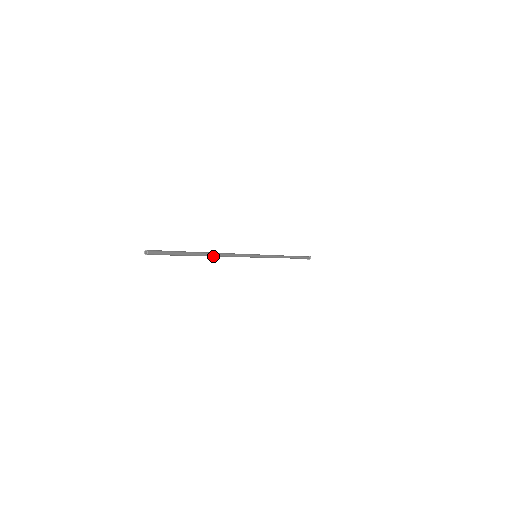
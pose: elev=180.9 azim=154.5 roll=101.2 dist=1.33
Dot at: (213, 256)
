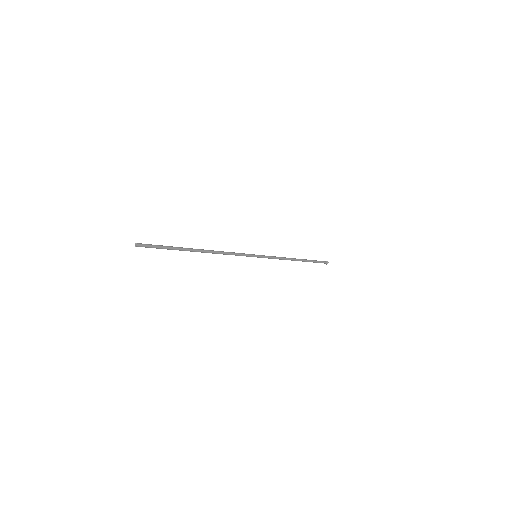
Dot at: (206, 252)
